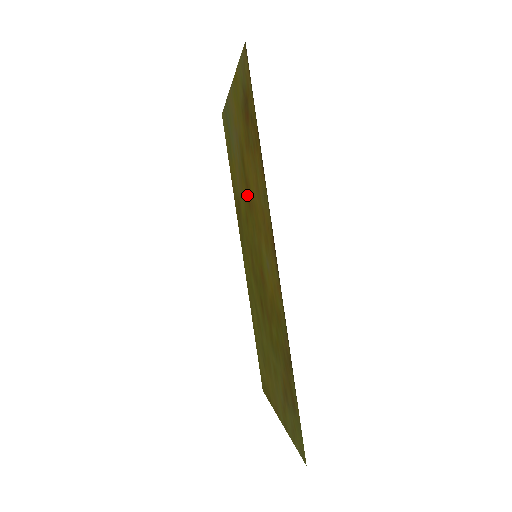
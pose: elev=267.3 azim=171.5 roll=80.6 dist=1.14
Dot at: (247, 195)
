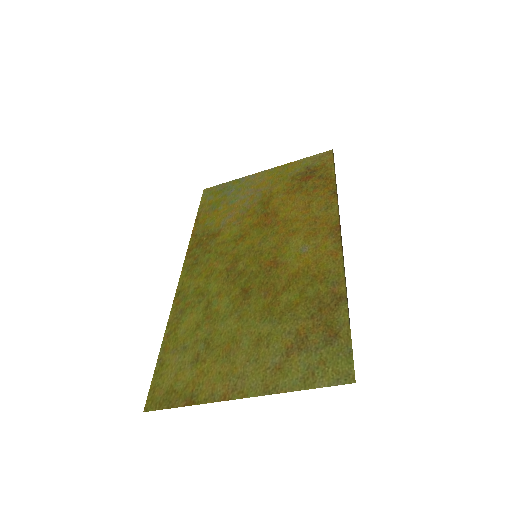
Dot at: (261, 220)
